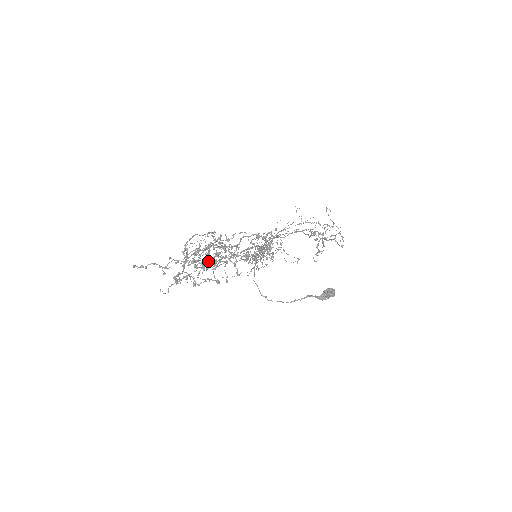
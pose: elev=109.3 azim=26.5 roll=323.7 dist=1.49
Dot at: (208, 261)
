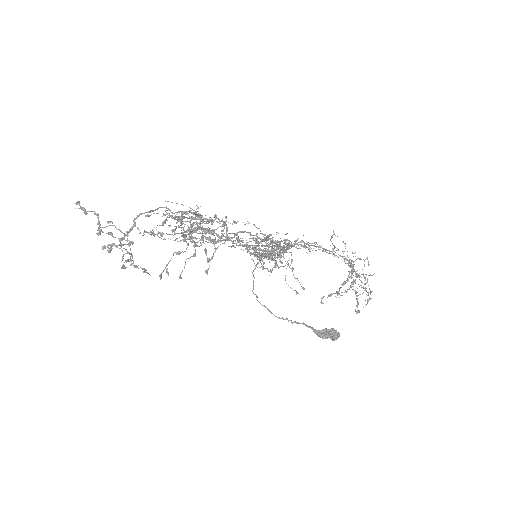
Dot at: (196, 231)
